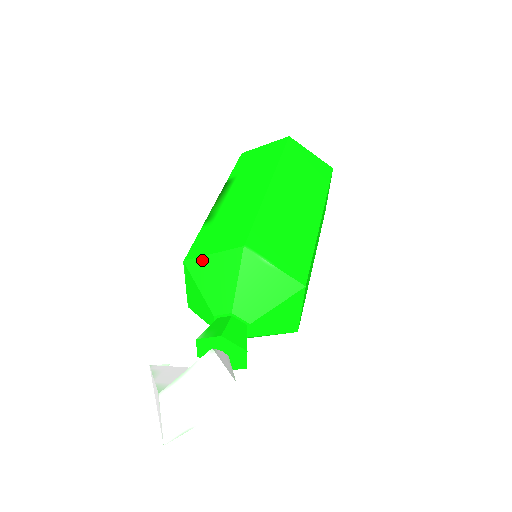
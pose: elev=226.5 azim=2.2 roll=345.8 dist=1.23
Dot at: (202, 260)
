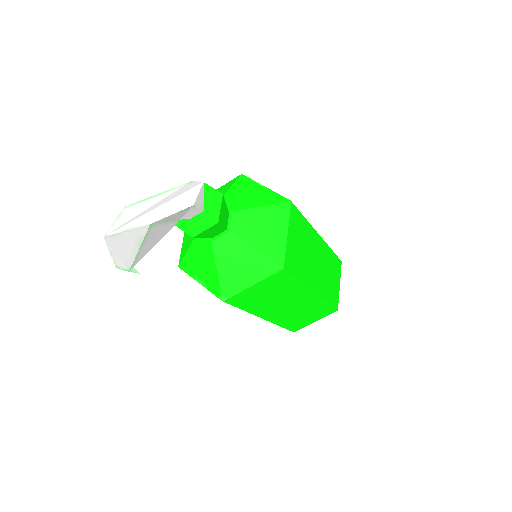
Dot at: occluded
